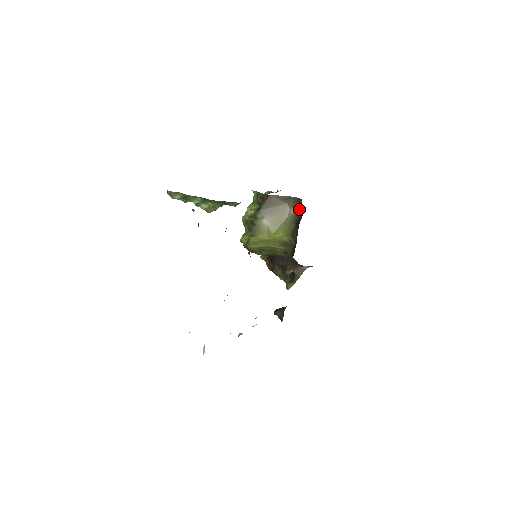
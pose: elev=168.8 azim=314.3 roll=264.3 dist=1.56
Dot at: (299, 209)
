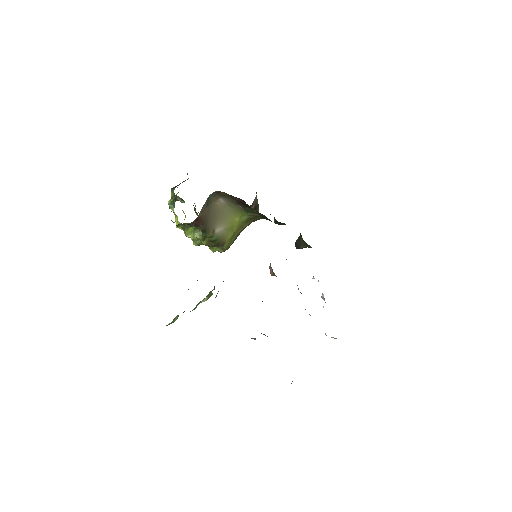
Dot at: (228, 196)
